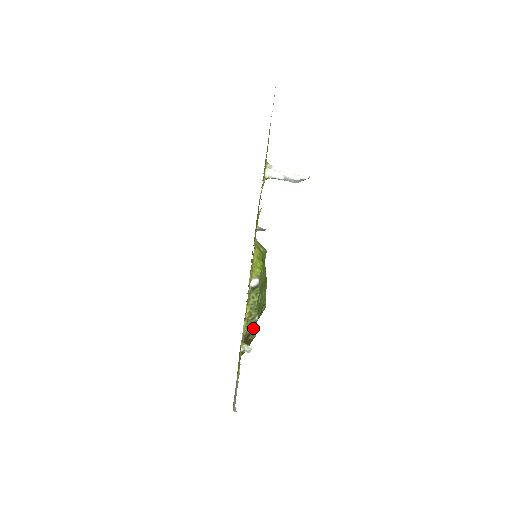
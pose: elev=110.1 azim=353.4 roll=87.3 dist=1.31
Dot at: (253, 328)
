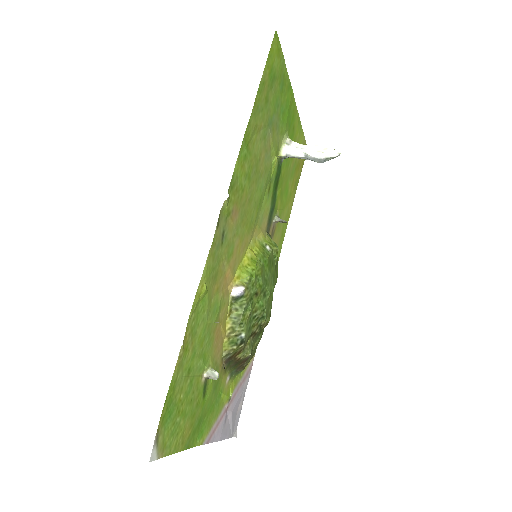
Dot at: (239, 346)
